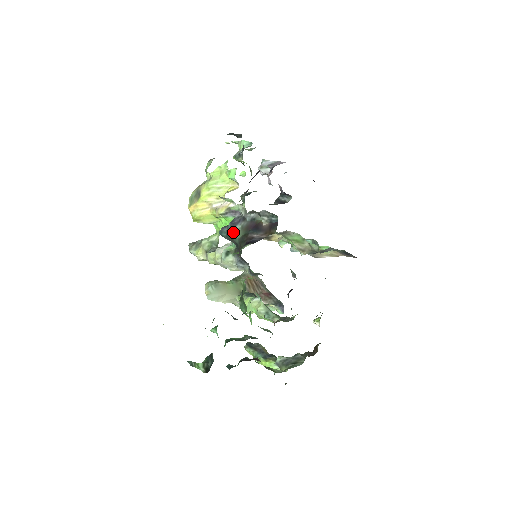
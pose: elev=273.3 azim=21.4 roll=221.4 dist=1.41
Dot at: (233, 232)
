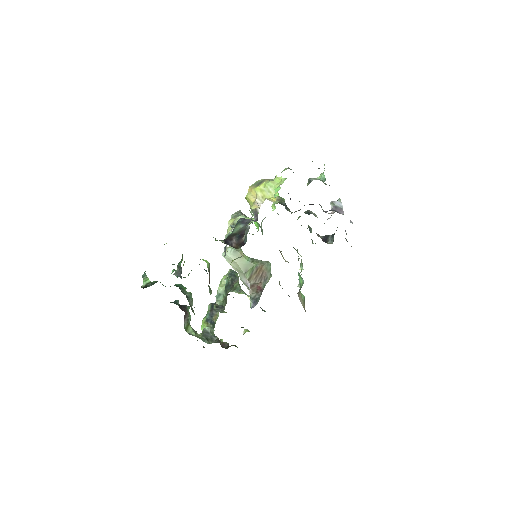
Dot at: (237, 226)
